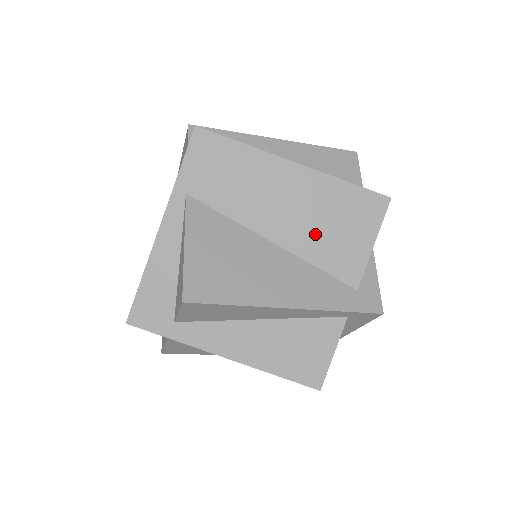
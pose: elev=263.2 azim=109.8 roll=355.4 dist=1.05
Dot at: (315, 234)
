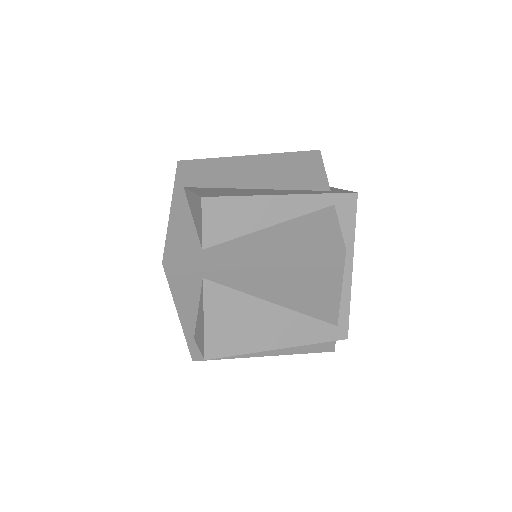
Dot at: (282, 177)
